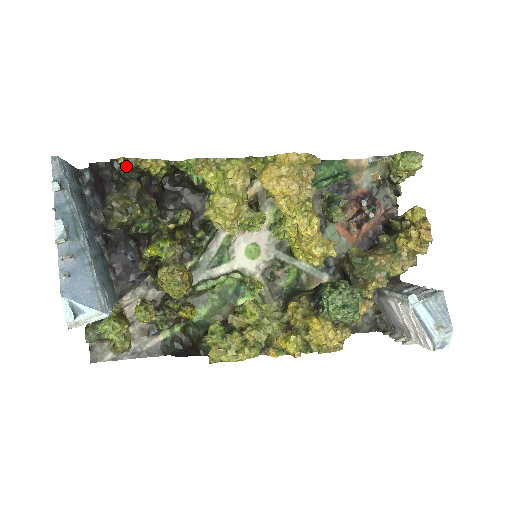
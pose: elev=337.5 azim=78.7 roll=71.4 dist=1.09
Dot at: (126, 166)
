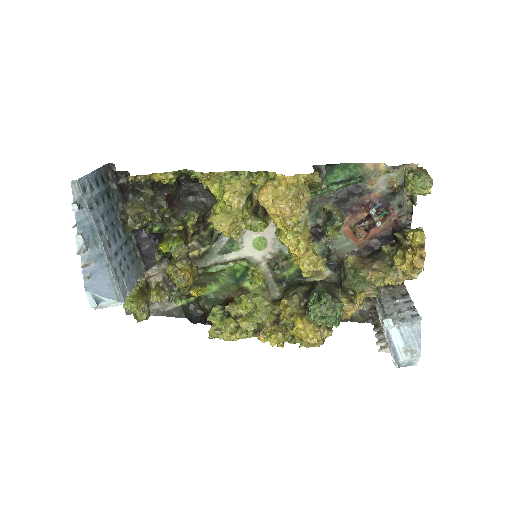
Dot at: (137, 180)
